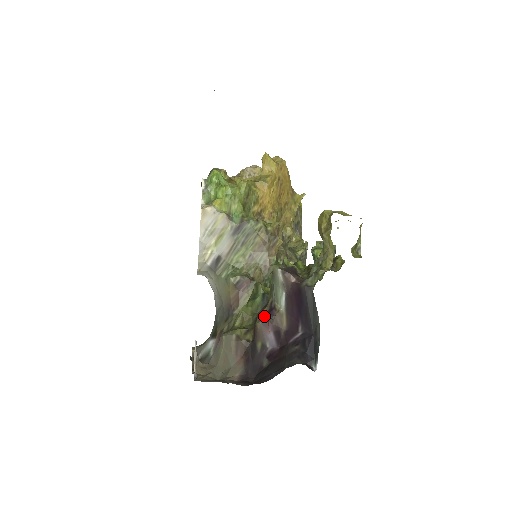
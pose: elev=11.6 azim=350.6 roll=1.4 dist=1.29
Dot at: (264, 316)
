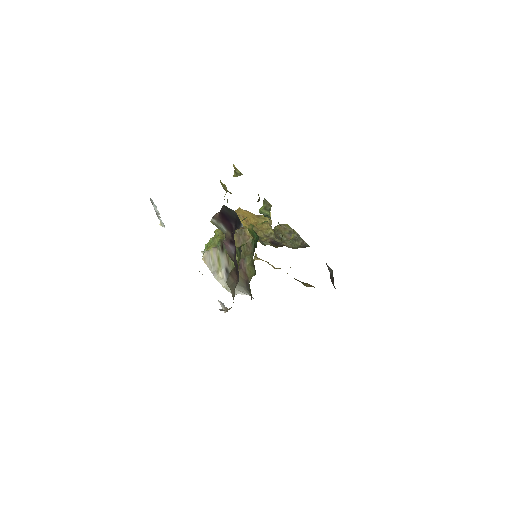
Dot at: occluded
